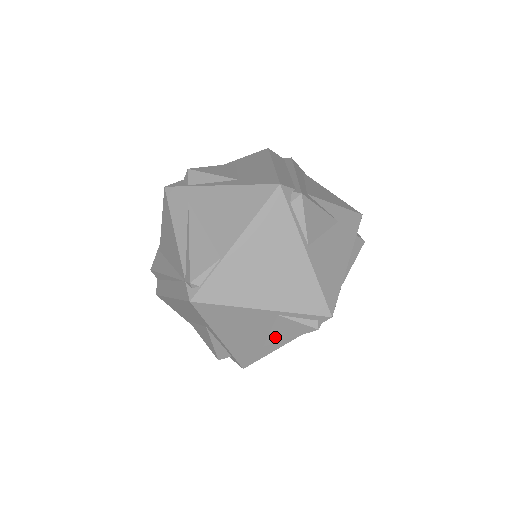
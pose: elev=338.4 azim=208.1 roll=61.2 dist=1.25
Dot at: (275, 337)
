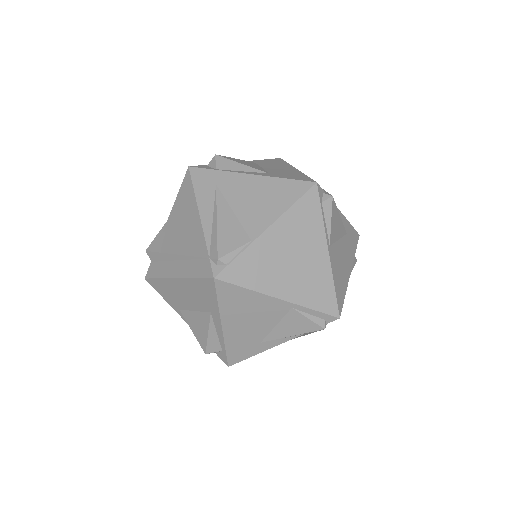
Dot at: (278, 333)
